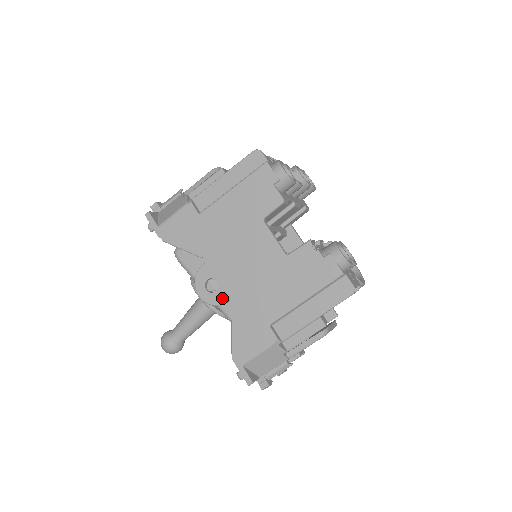
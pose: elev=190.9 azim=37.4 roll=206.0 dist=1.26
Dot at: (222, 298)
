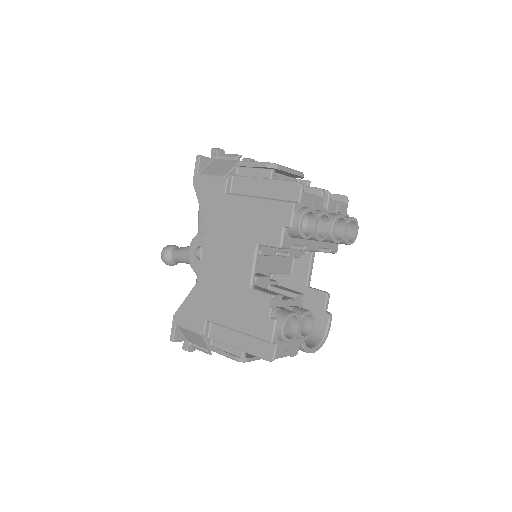
Dot at: (199, 269)
